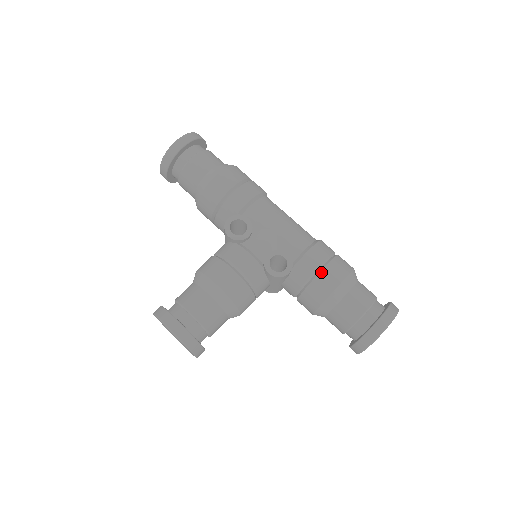
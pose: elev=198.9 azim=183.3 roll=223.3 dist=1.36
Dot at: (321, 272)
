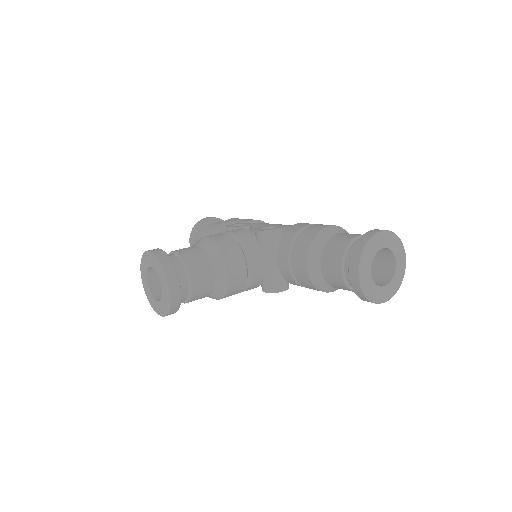
Dot at: (310, 226)
